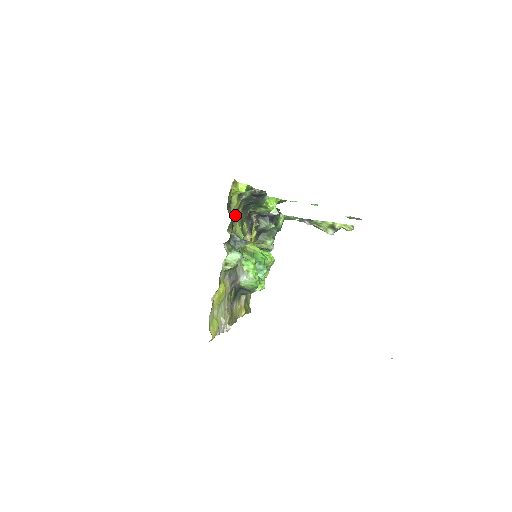
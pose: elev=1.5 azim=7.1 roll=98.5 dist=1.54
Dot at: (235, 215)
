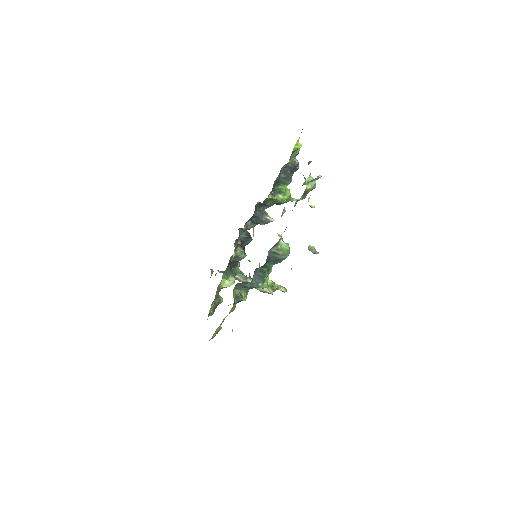
Dot at: occluded
